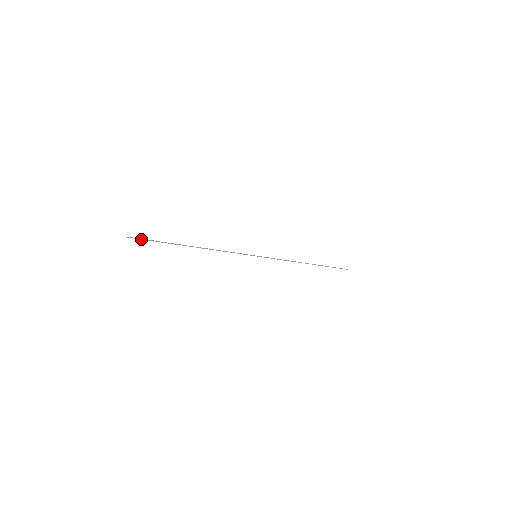
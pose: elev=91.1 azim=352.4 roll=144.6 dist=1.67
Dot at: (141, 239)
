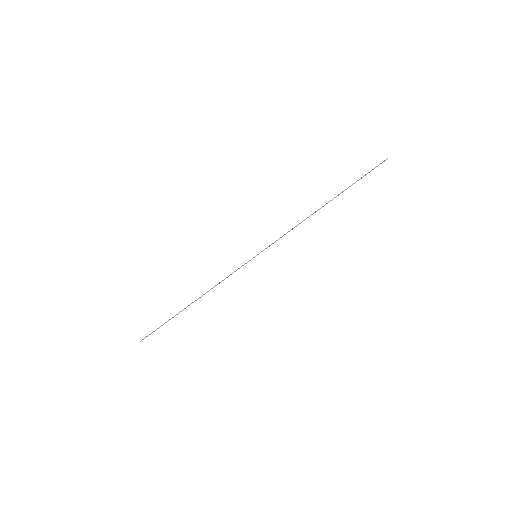
Dot at: (150, 334)
